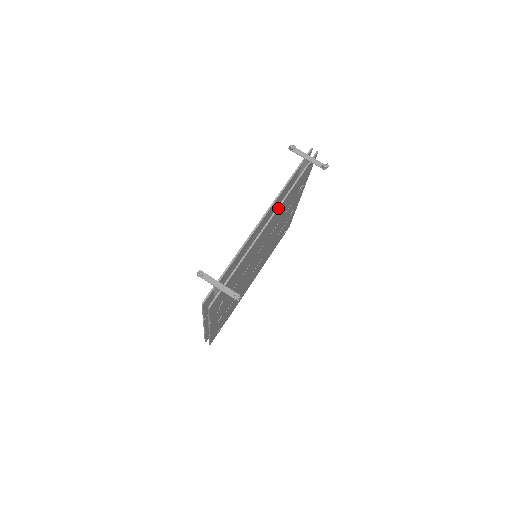
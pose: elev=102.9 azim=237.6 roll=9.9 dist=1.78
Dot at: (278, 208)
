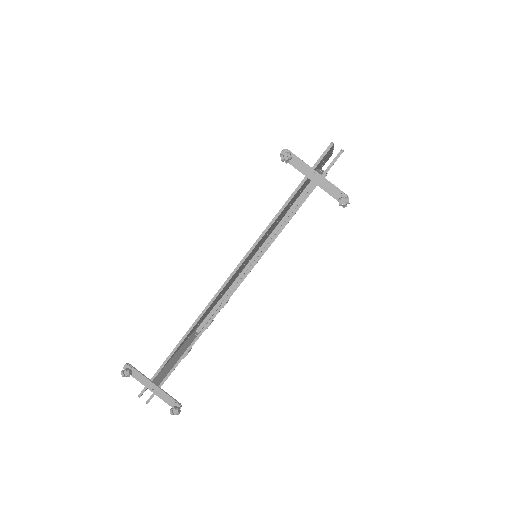
Dot at: (253, 266)
